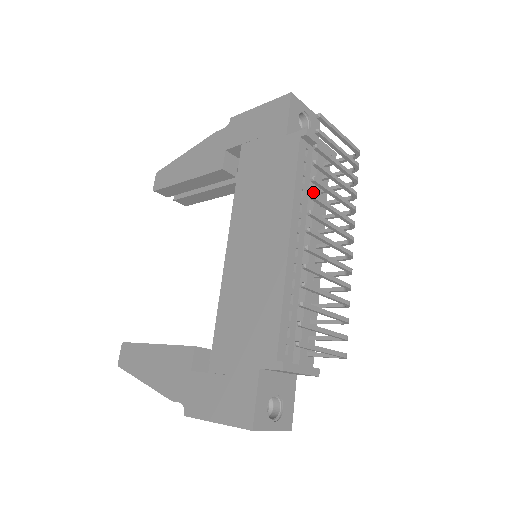
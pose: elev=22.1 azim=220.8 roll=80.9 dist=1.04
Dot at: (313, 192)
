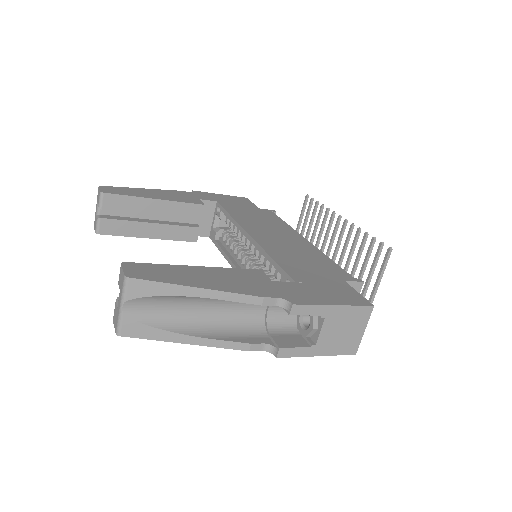
Dot at: occluded
